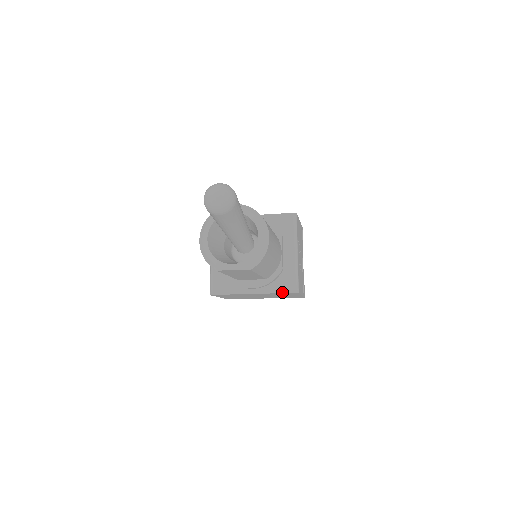
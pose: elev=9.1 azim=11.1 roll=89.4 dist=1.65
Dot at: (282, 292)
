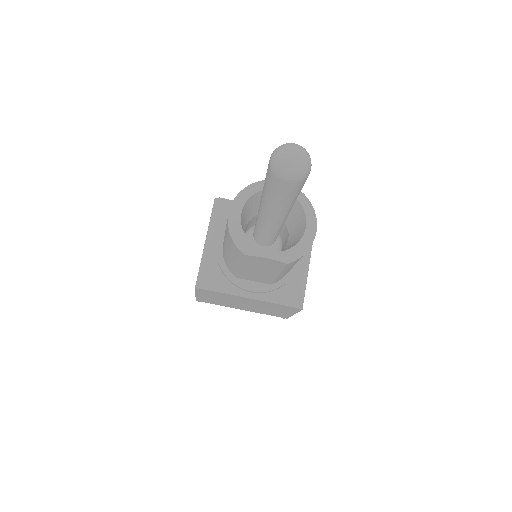
Dot at: (285, 304)
